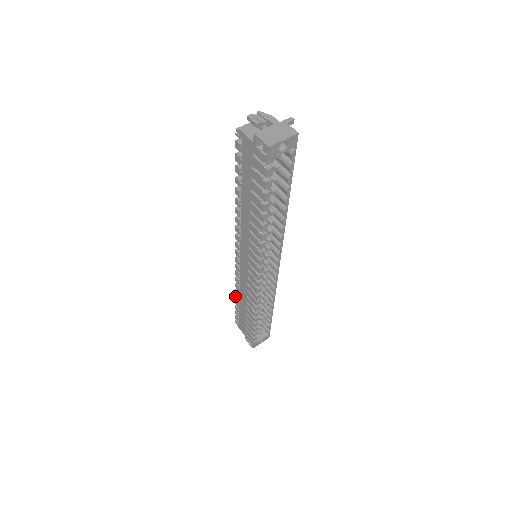
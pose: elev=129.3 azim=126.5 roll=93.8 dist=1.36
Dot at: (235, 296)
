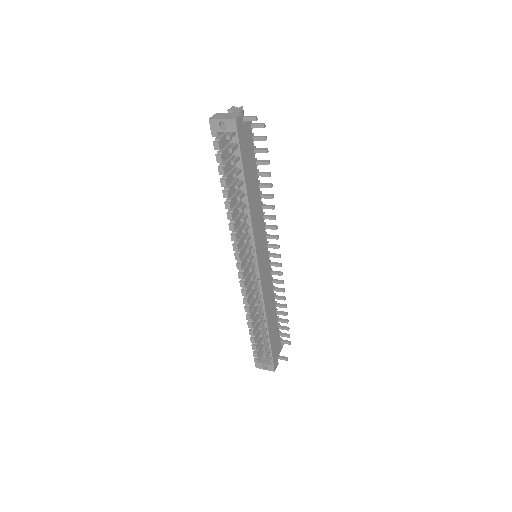
Dot at: occluded
